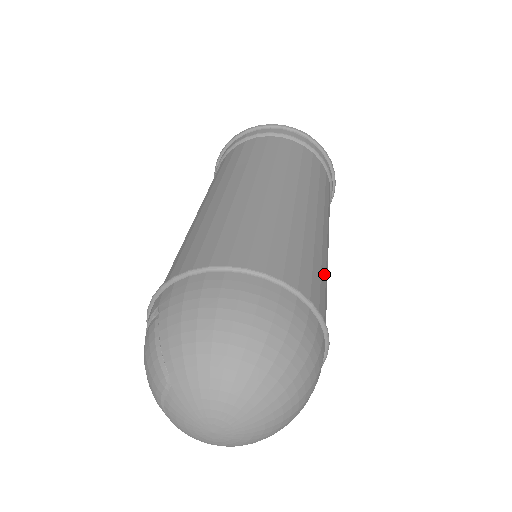
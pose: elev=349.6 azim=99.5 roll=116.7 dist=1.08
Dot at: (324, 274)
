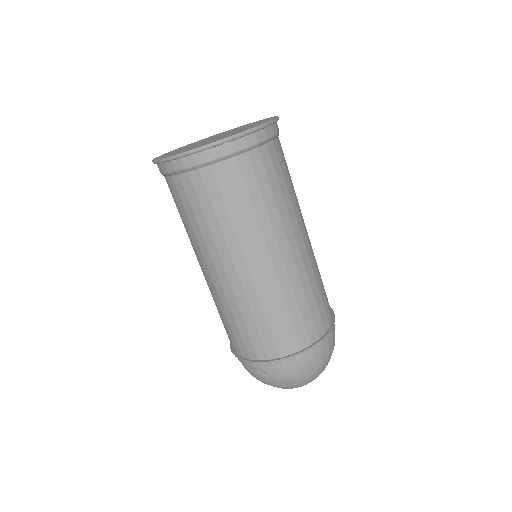
Dot at: occluded
